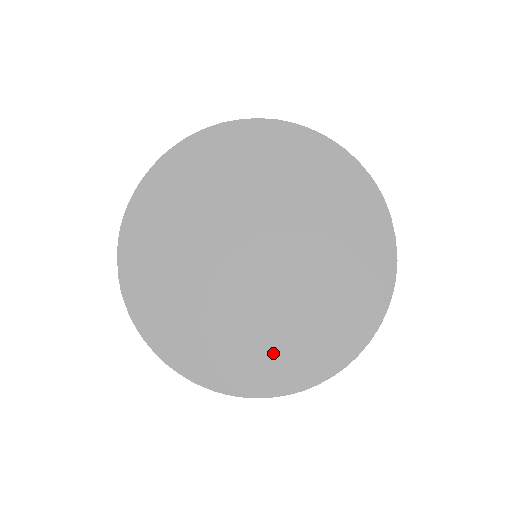
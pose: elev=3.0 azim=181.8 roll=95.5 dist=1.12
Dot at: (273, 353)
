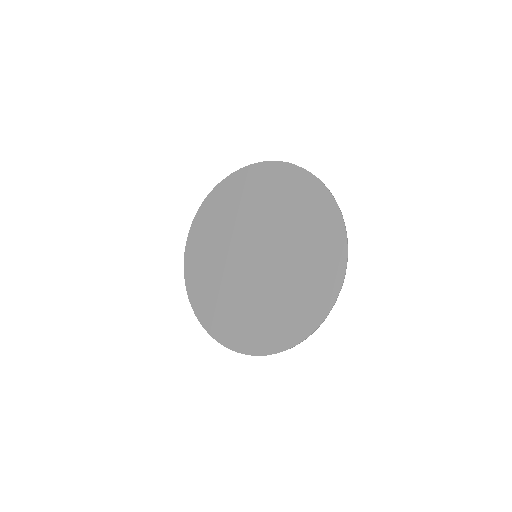
Dot at: (230, 317)
